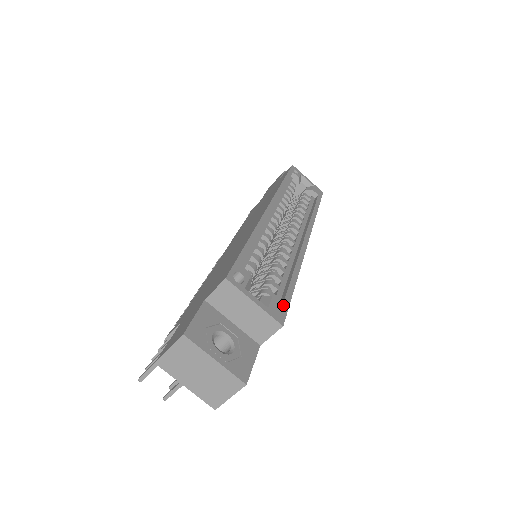
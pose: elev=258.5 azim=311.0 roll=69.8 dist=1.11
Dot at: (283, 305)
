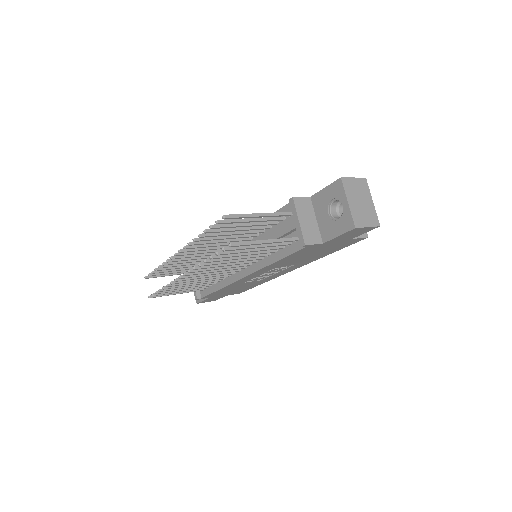
Dot at: occluded
